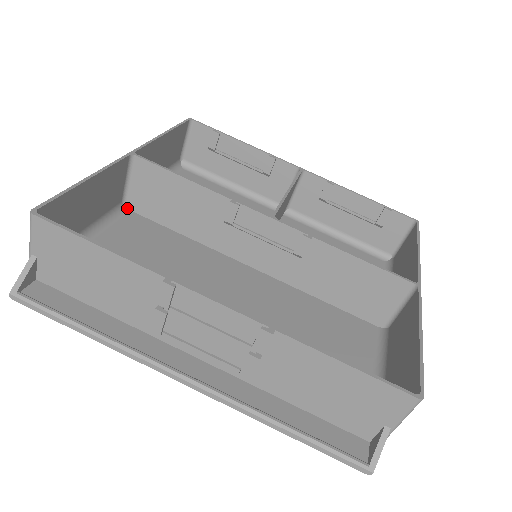
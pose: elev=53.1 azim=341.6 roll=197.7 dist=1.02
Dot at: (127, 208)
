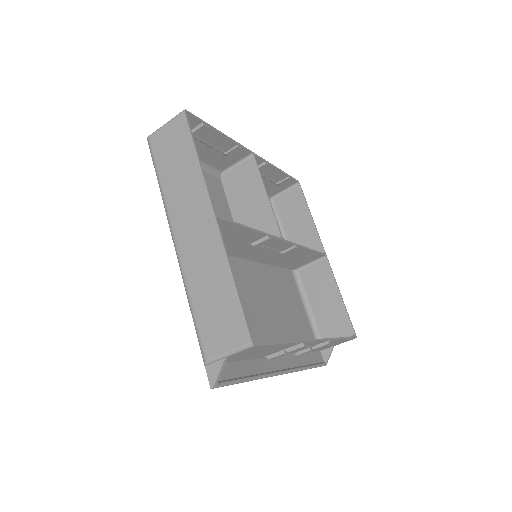
Dot at: occluded
